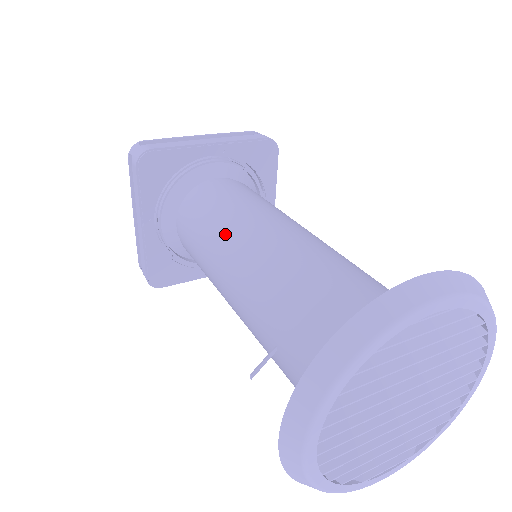
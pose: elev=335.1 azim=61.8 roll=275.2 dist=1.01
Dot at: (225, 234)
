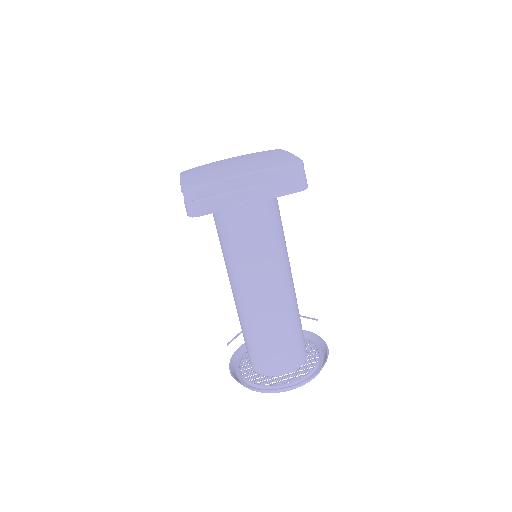
Dot at: (237, 274)
